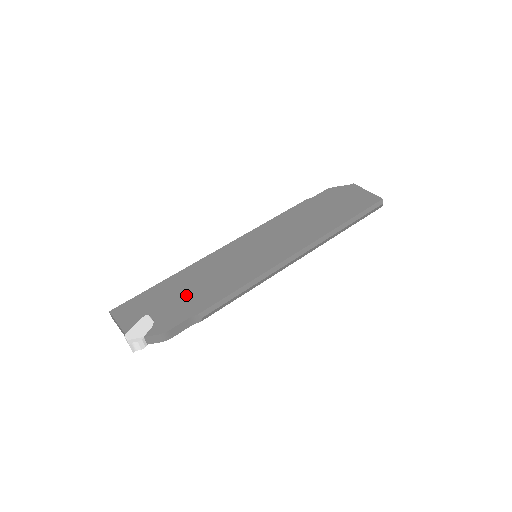
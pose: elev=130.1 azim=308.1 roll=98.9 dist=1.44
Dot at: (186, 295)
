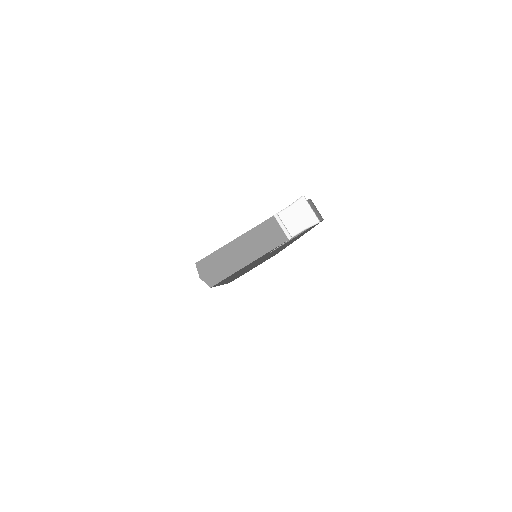
Dot at: occluded
